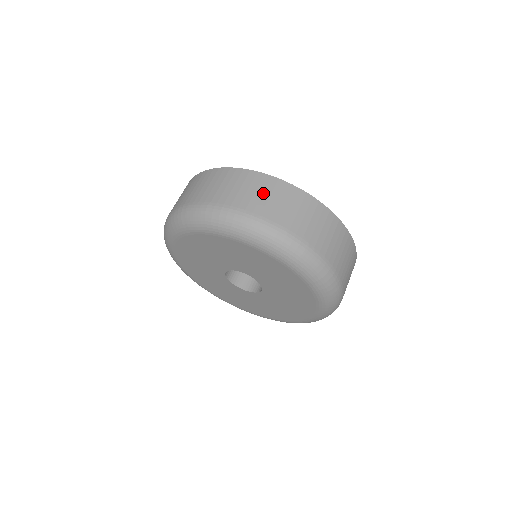
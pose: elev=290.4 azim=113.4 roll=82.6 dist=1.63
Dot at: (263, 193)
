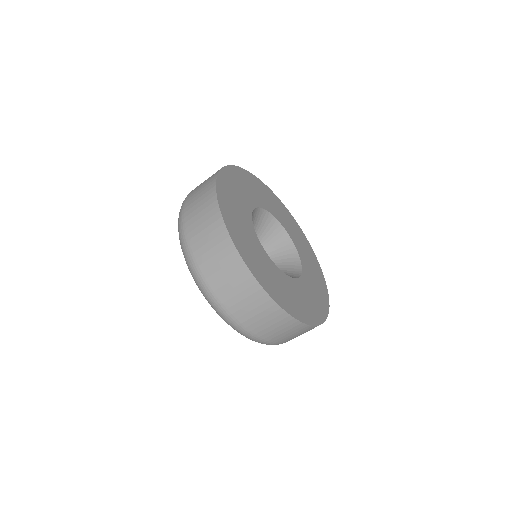
Dot at: (202, 217)
